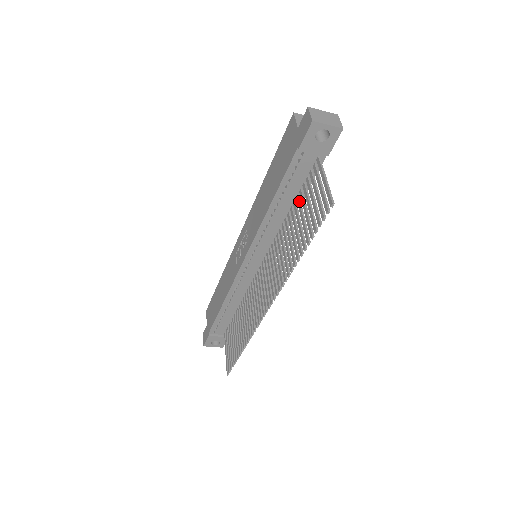
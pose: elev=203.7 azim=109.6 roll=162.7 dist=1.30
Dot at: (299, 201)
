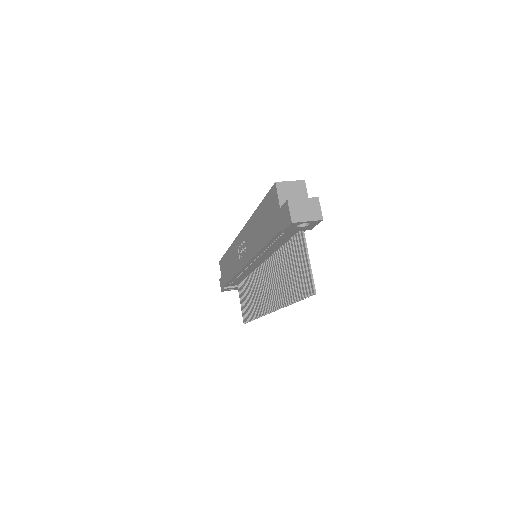
Dot at: (288, 250)
